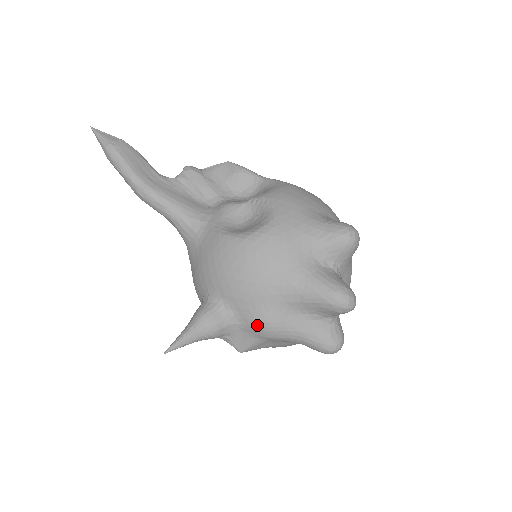
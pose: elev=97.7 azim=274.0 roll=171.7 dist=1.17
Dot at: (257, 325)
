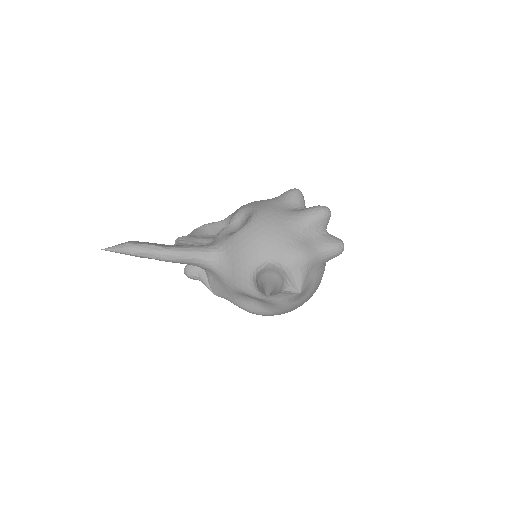
Dot at: (296, 257)
